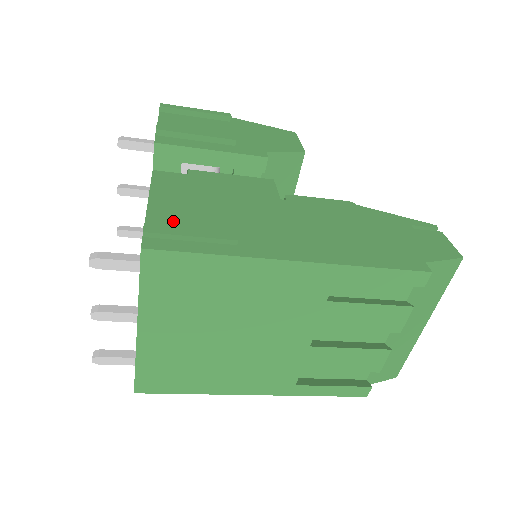
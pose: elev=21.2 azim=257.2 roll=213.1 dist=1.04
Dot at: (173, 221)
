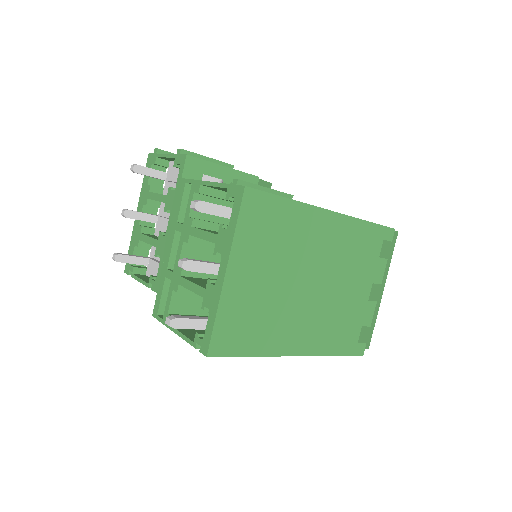
Dot at: occluded
